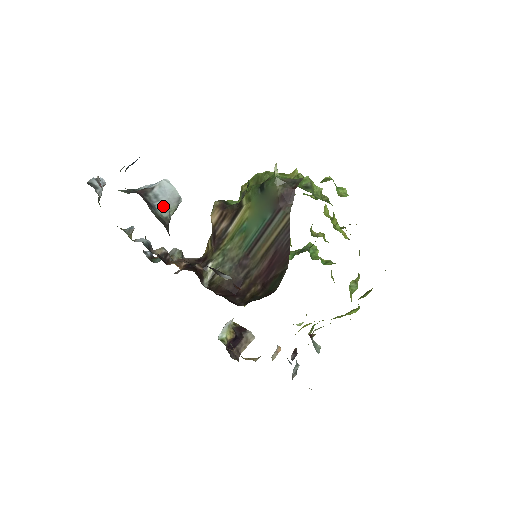
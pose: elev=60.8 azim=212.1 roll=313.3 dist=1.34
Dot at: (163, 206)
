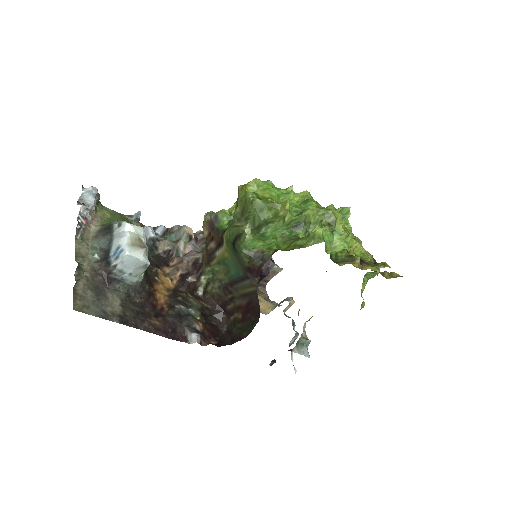
Dot at: (131, 275)
